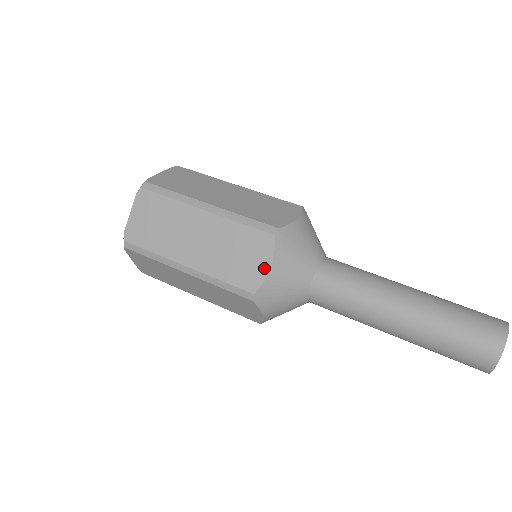
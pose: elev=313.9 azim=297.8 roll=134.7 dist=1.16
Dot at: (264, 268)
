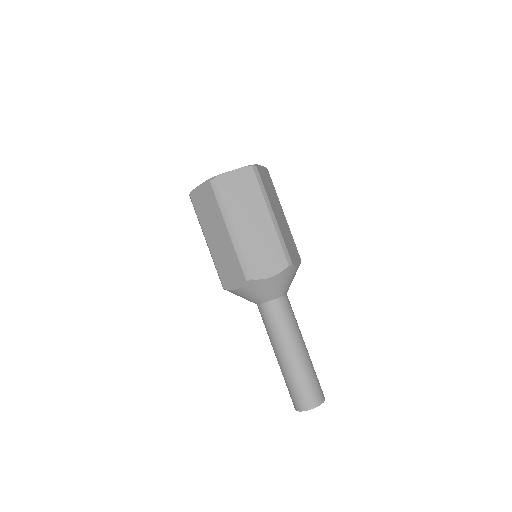
Dot at: (234, 286)
